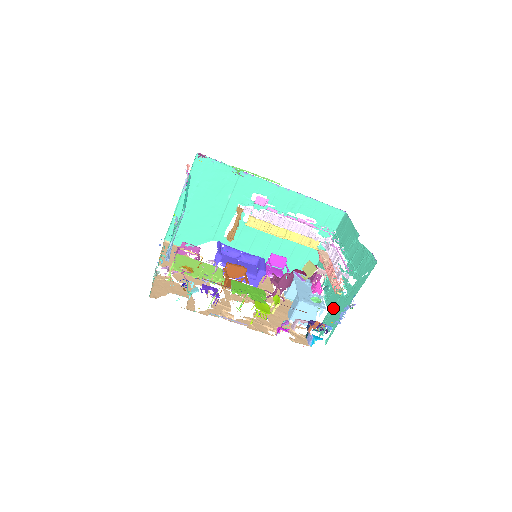
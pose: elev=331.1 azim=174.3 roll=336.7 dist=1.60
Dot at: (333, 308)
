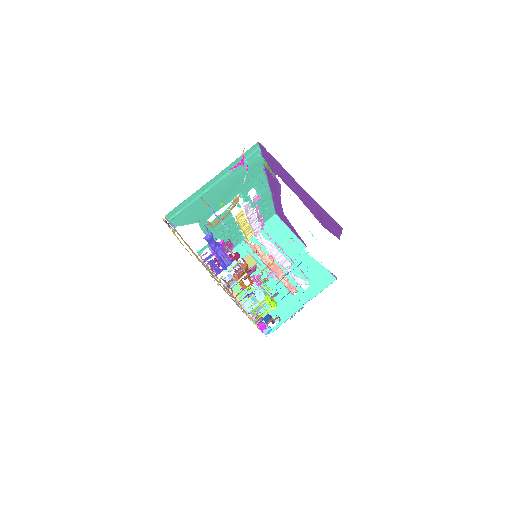
Dot at: (277, 302)
